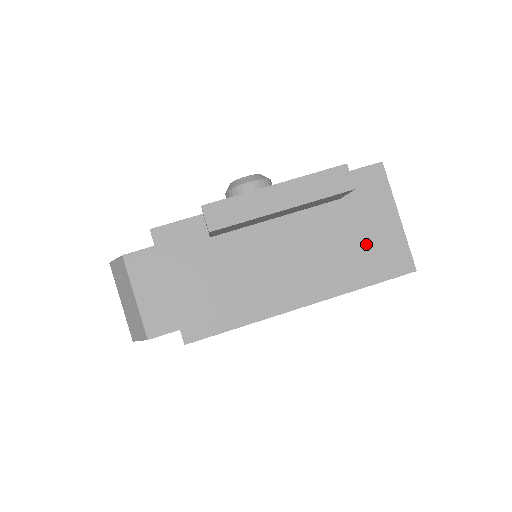
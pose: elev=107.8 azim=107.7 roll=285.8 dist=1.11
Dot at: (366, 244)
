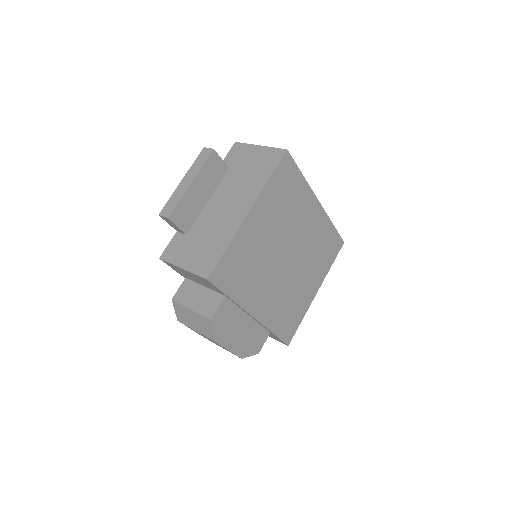
Dot at: (255, 167)
